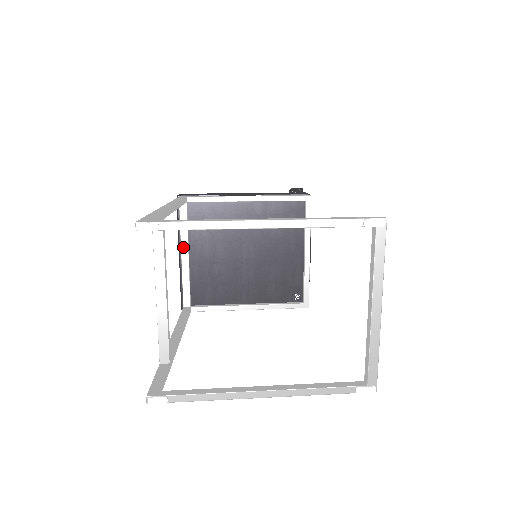
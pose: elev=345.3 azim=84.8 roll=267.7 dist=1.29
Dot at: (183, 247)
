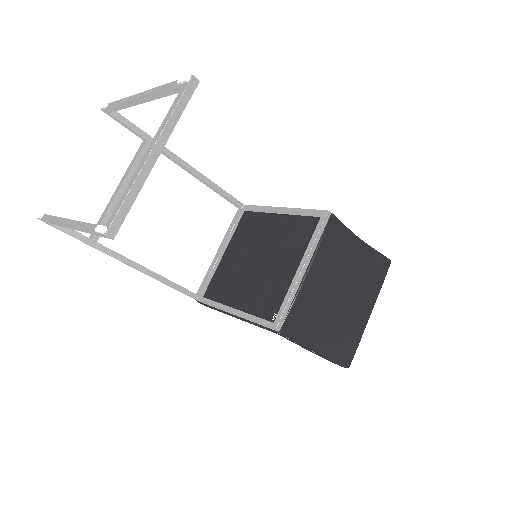
Dot at: (222, 243)
